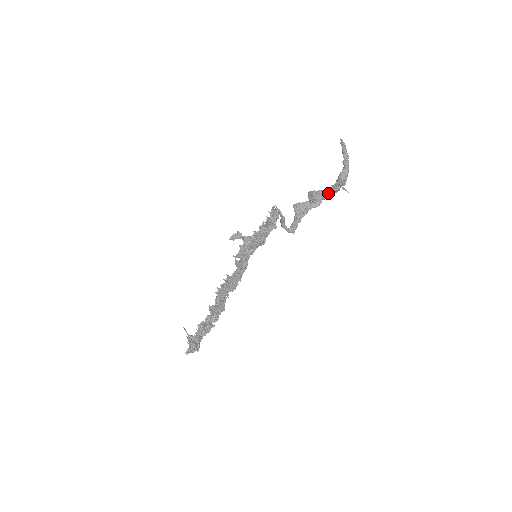
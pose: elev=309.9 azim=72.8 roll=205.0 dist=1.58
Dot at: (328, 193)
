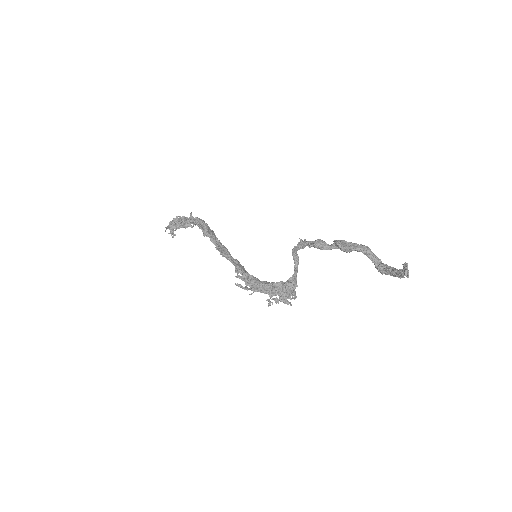
Dot at: (359, 251)
